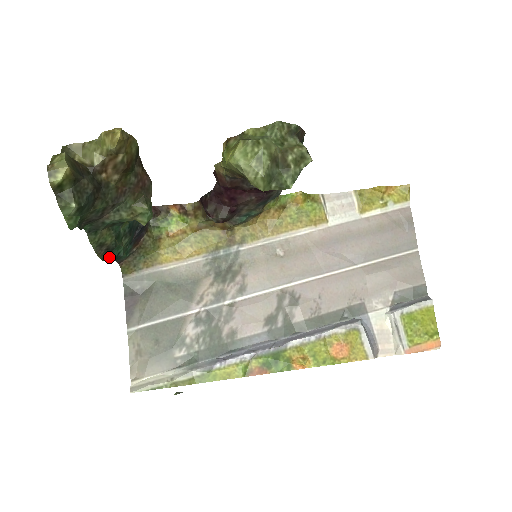
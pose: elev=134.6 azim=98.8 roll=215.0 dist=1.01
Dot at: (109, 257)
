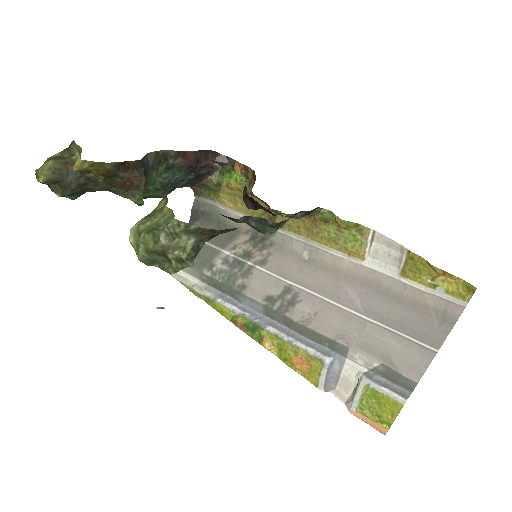
Dot at: (149, 197)
